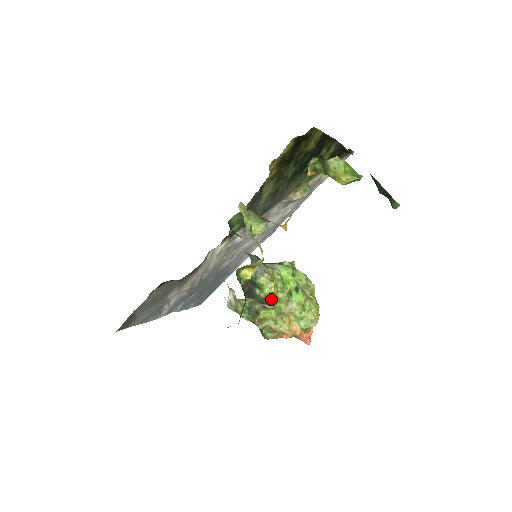
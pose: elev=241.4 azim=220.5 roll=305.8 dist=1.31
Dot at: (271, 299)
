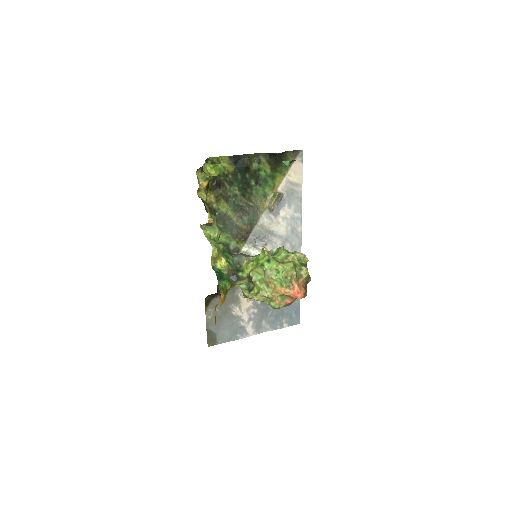
Dot at: (249, 275)
